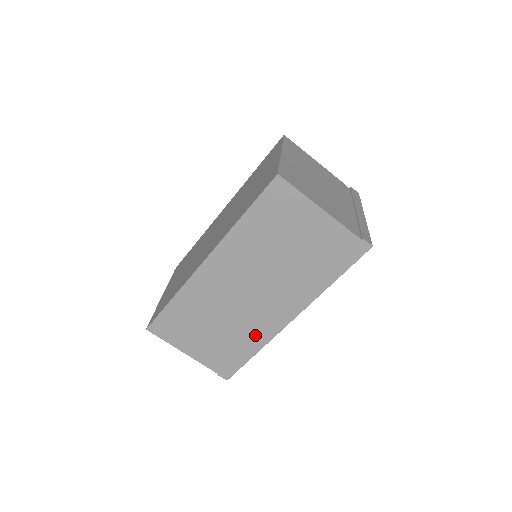
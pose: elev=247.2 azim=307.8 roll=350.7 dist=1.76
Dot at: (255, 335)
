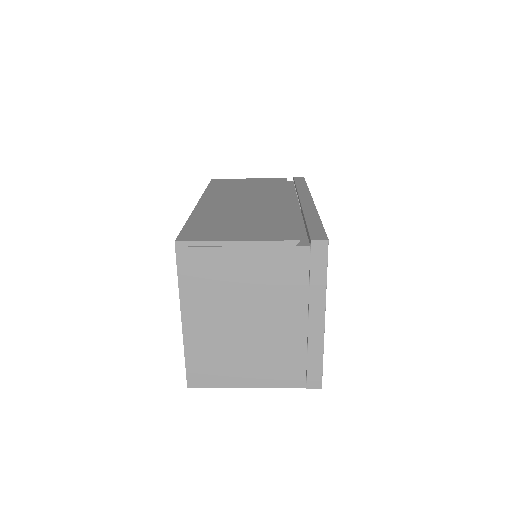
Dot at: occluded
